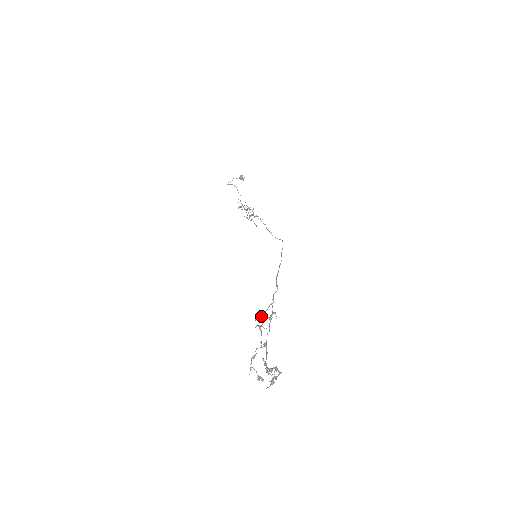
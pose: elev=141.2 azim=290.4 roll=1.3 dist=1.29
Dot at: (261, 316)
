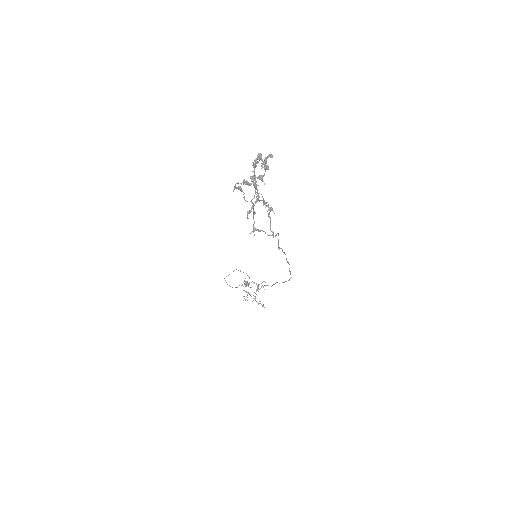
Dot at: occluded
